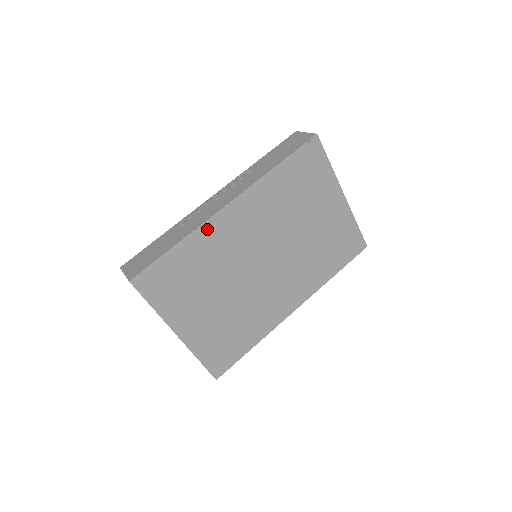
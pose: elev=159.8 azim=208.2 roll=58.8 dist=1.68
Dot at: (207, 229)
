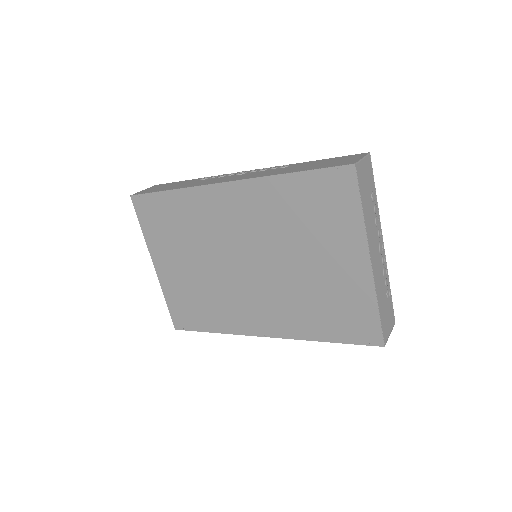
Dot at: (199, 194)
